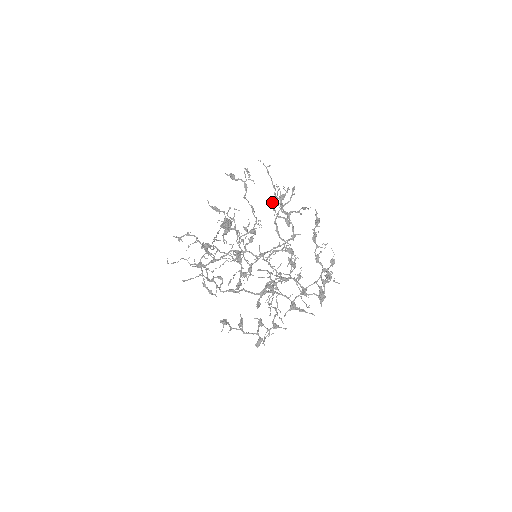
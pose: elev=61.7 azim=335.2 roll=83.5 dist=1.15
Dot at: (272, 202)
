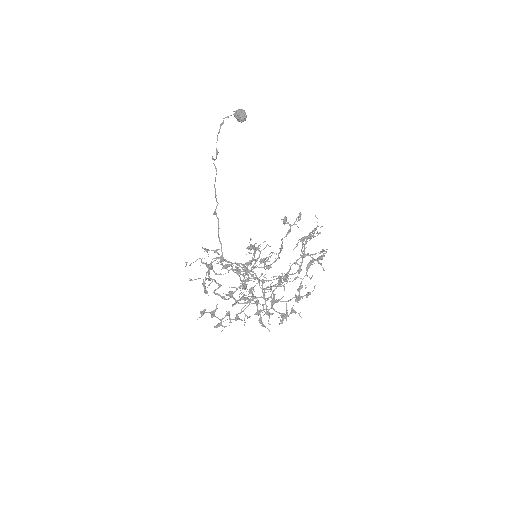
Dot at: (300, 239)
